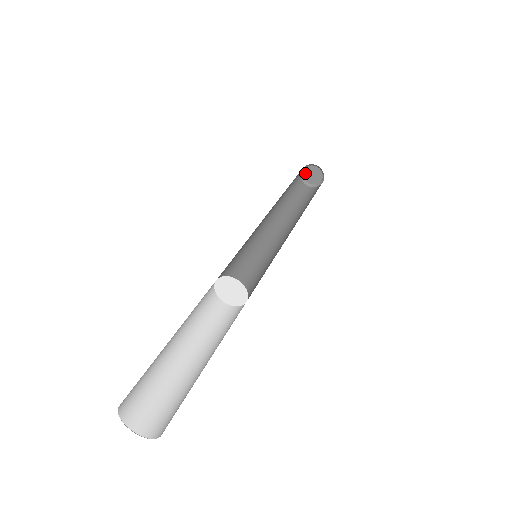
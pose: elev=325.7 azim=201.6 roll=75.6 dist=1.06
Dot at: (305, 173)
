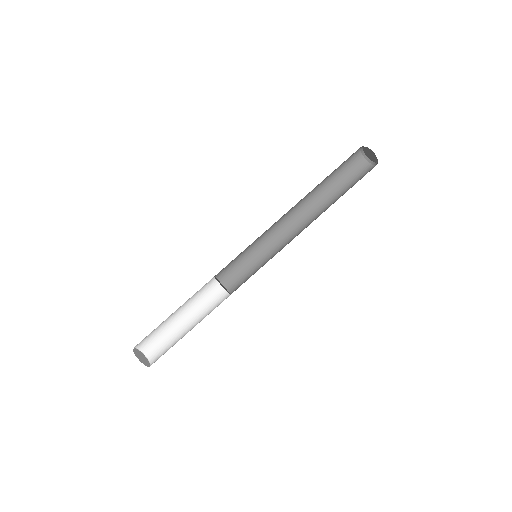
Dot at: (367, 148)
